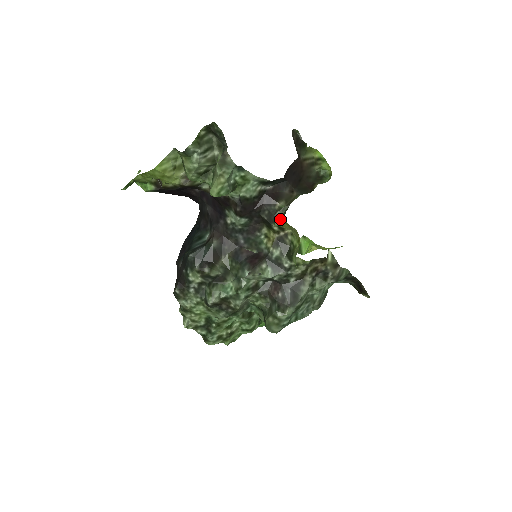
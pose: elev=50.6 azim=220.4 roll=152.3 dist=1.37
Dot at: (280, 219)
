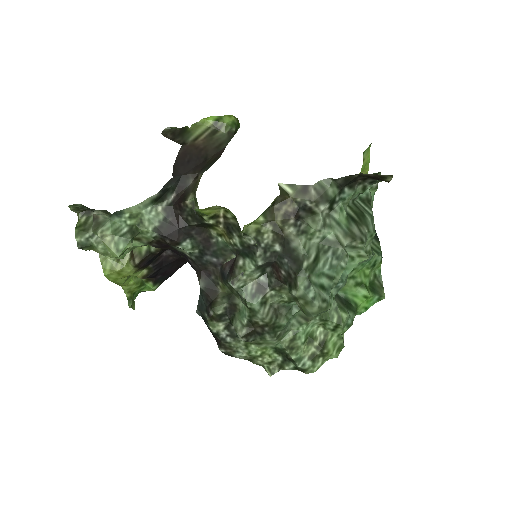
Dot at: occluded
